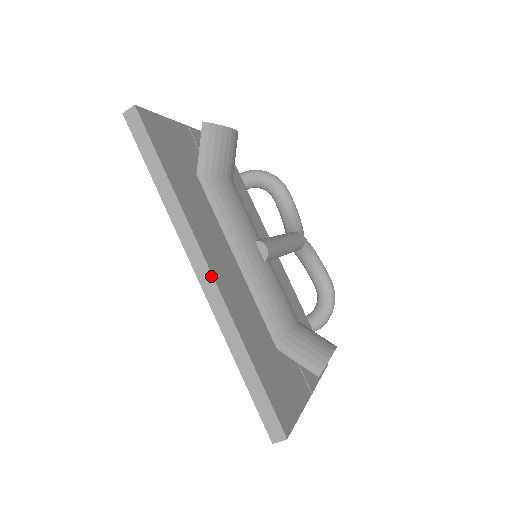
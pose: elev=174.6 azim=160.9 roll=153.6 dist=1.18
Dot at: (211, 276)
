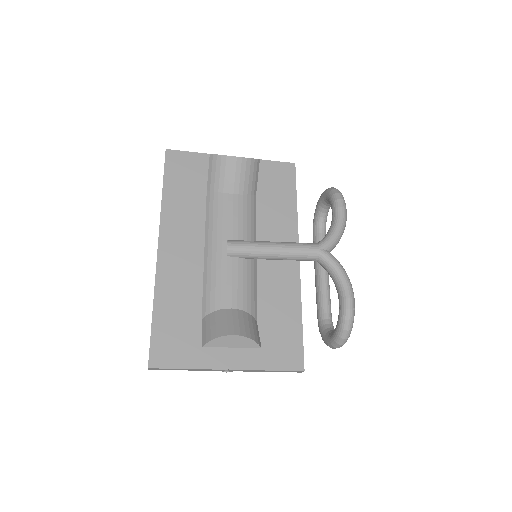
Dot at: (157, 253)
